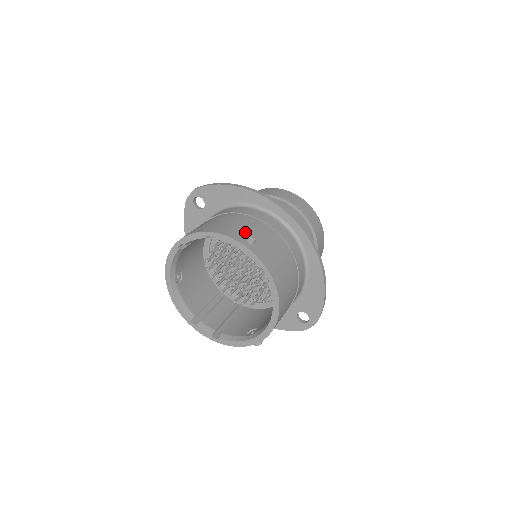
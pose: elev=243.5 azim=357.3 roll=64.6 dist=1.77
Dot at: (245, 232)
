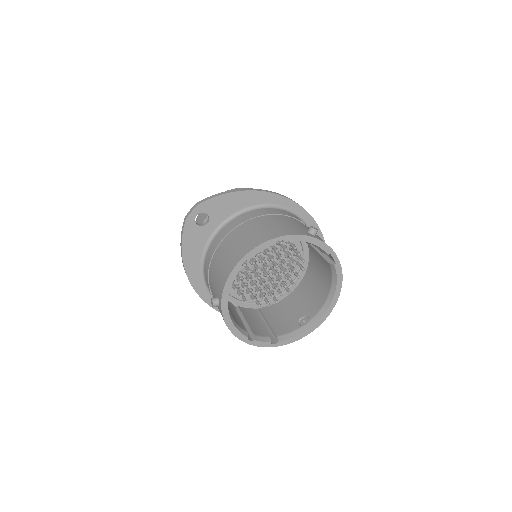
Dot at: (300, 228)
